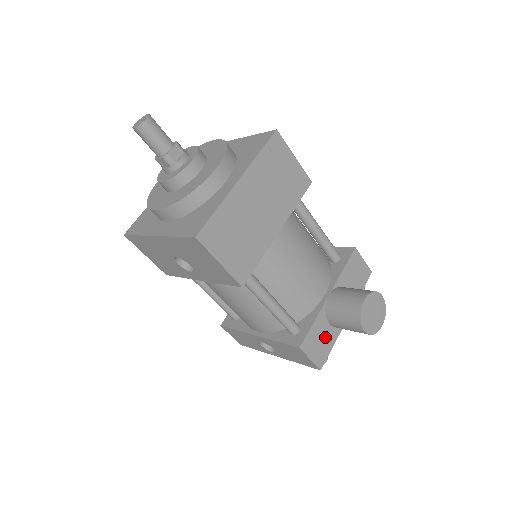
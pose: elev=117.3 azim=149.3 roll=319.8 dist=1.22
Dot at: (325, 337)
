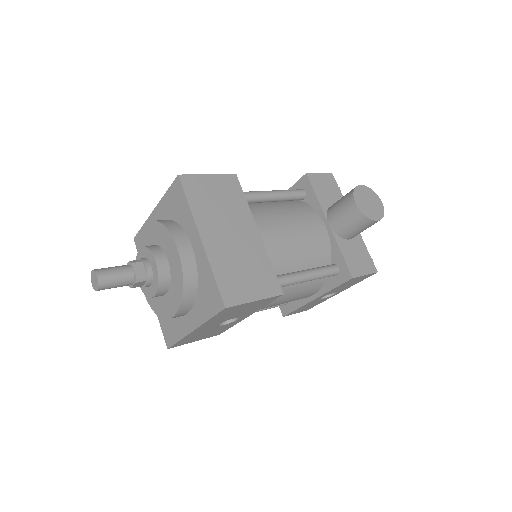
Dot at: (357, 250)
